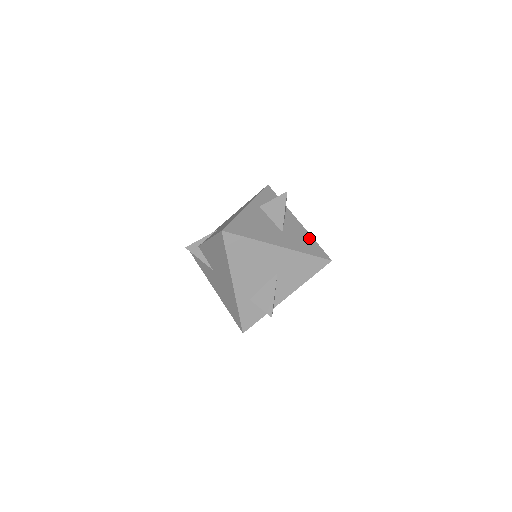
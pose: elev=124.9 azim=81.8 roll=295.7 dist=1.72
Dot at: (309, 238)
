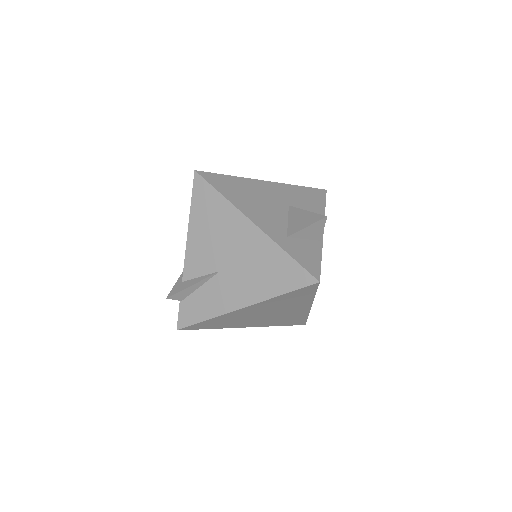
Dot at: occluded
